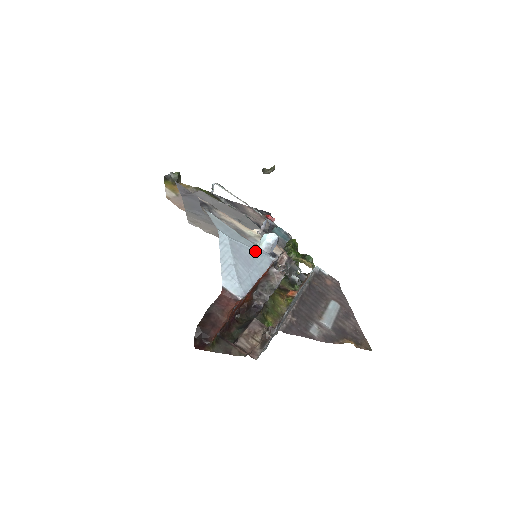
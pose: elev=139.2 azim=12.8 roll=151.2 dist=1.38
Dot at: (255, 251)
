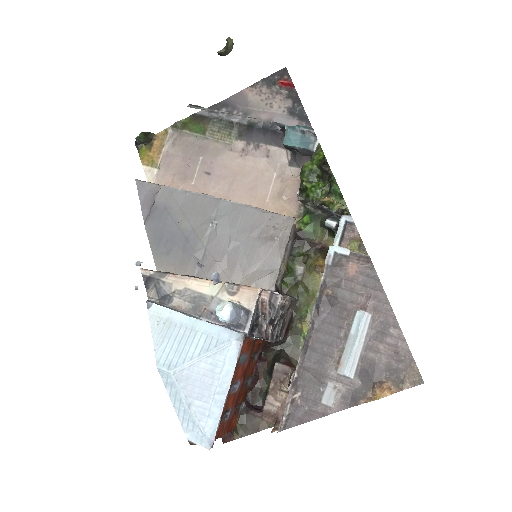
Dot at: (211, 354)
